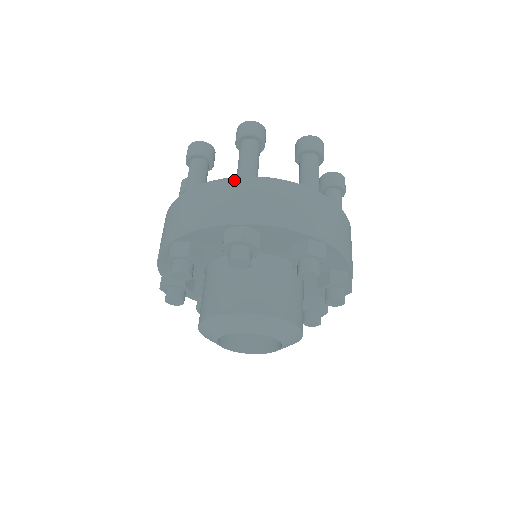
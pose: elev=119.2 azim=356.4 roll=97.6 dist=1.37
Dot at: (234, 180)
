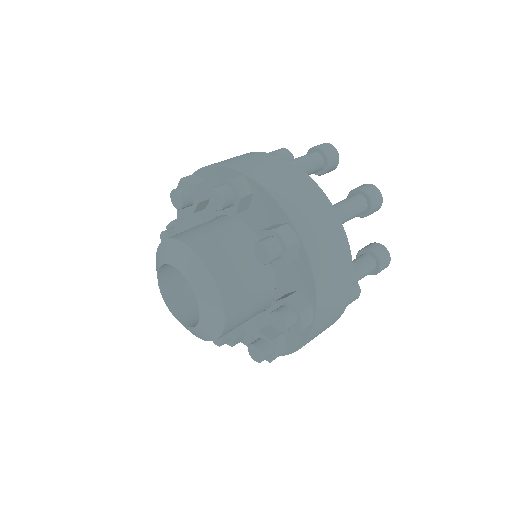
Dot at: (273, 155)
